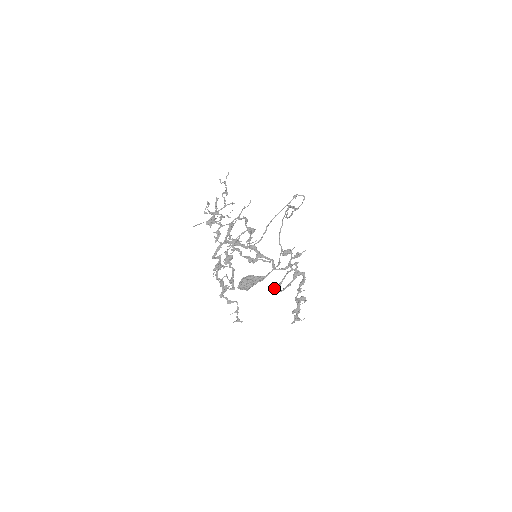
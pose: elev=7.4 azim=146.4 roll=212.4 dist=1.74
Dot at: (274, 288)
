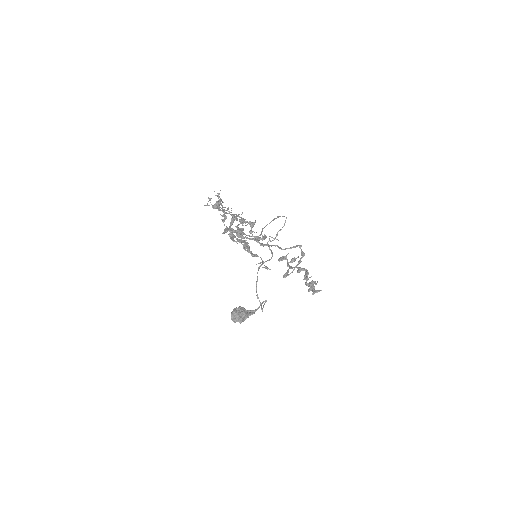
Dot at: occluded
